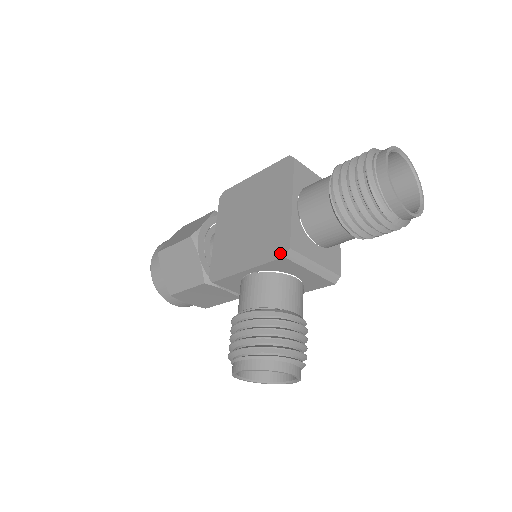
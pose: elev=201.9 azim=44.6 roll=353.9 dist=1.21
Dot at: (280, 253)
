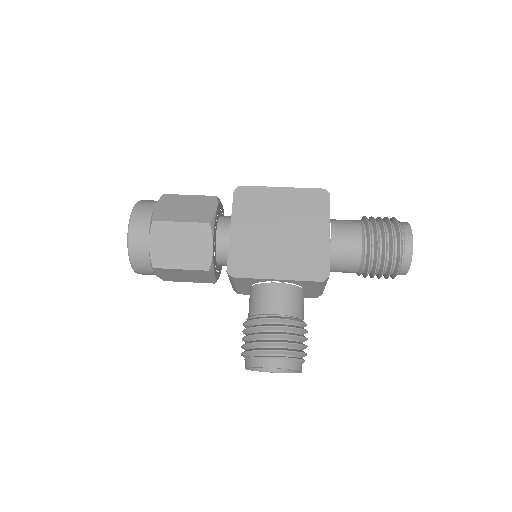
Dot at: (319, 277)
